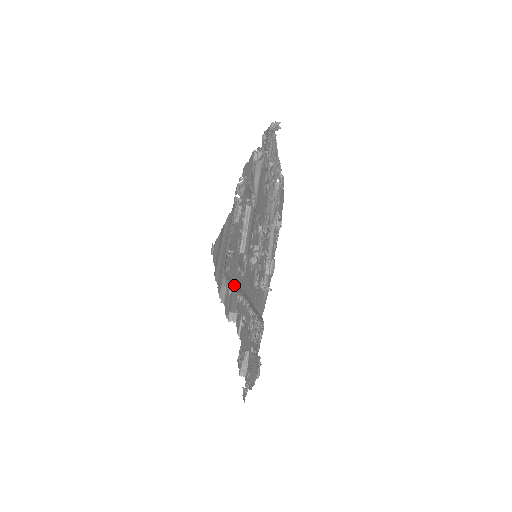
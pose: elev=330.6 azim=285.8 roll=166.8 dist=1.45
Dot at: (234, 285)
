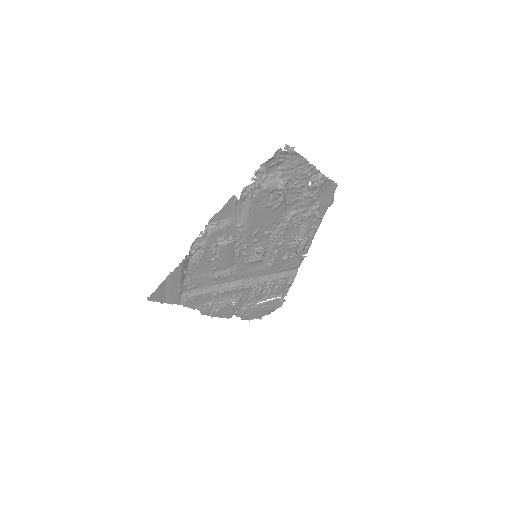
Dot at: (206, 290)
